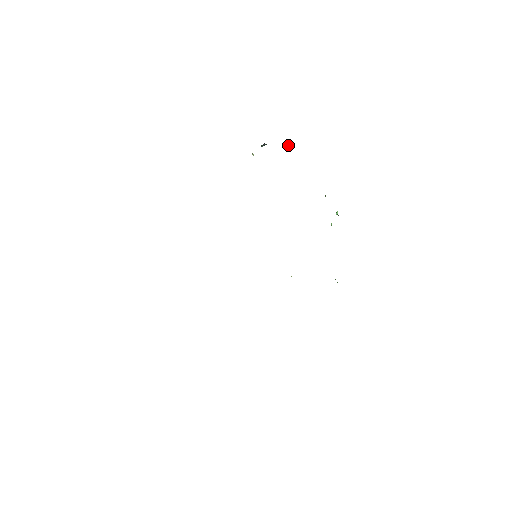
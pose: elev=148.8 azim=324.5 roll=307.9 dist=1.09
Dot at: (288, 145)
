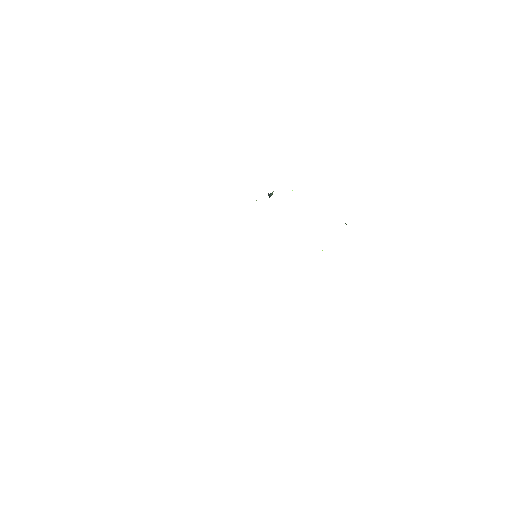
Dot at: occluded
